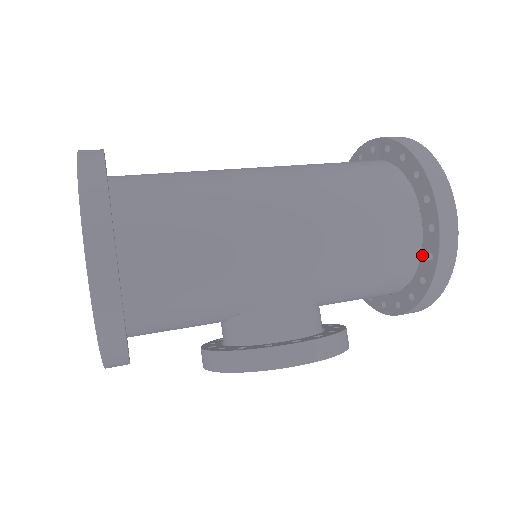
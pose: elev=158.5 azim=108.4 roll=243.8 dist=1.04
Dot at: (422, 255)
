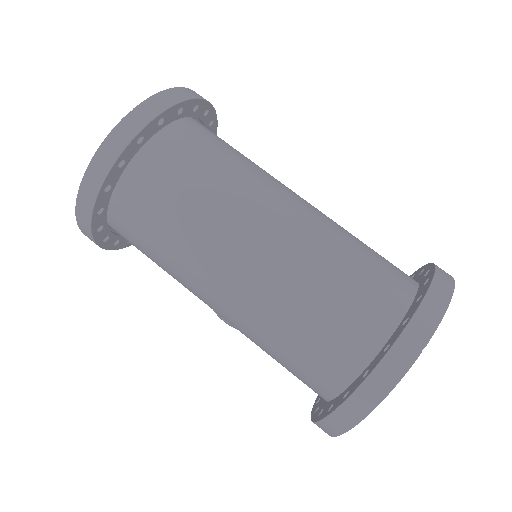
Dot at: occluded
